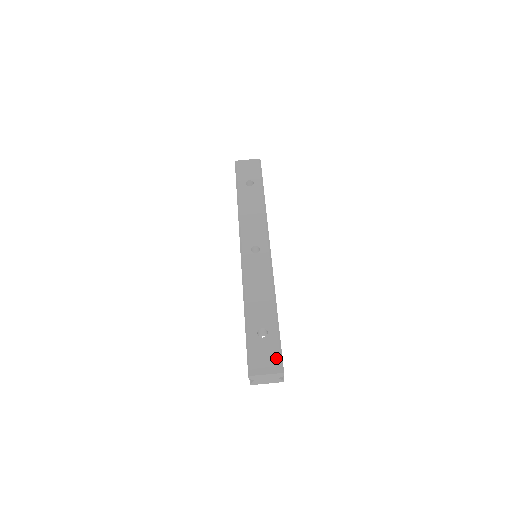
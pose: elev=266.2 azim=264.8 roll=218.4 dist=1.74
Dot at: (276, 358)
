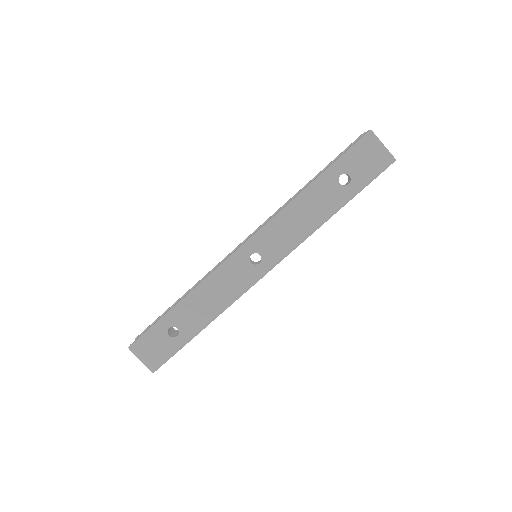
Dot at: (160, 359)
